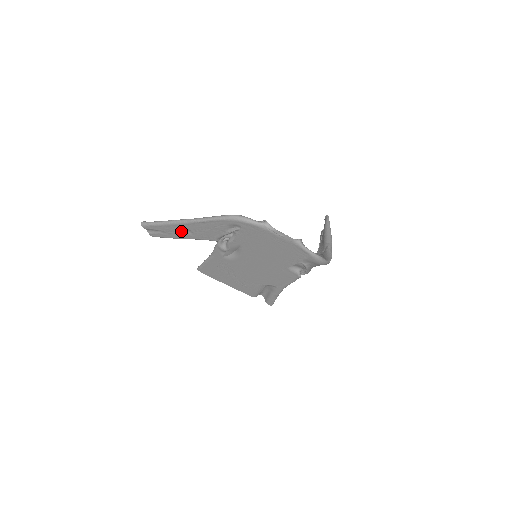
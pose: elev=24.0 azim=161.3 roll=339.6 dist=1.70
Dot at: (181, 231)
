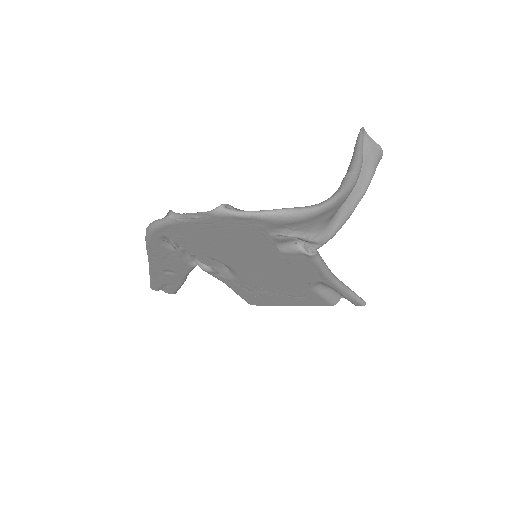
Dot at: (166, 275)
